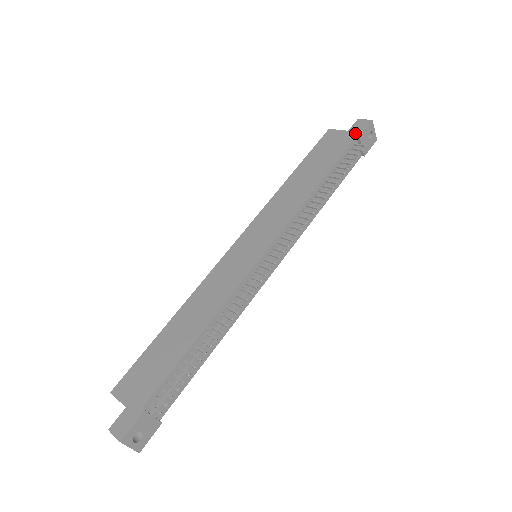
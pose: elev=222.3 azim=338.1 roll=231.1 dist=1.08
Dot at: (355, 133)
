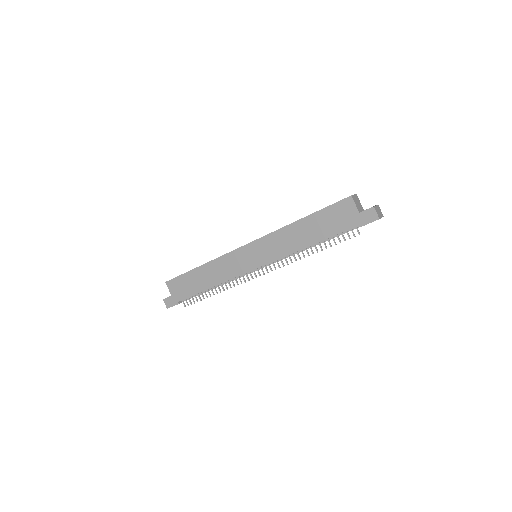
Dot at: (360, 221)
